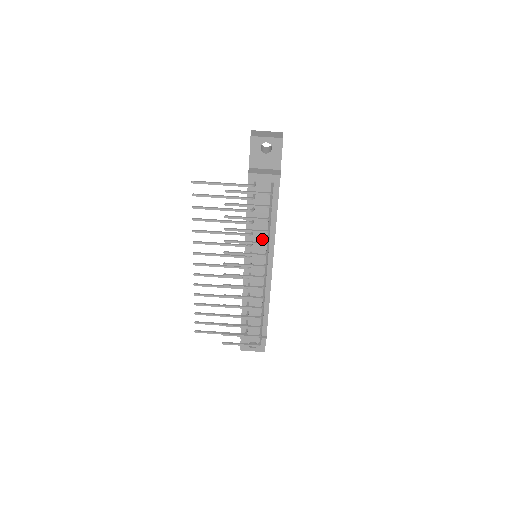
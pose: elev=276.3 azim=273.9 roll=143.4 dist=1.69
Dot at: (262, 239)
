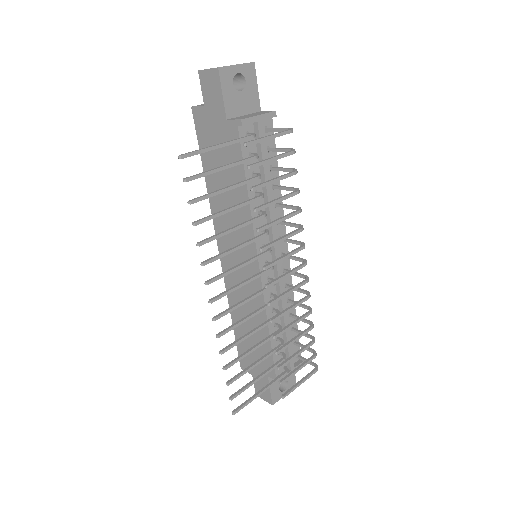
Dot at: (271, 219)
